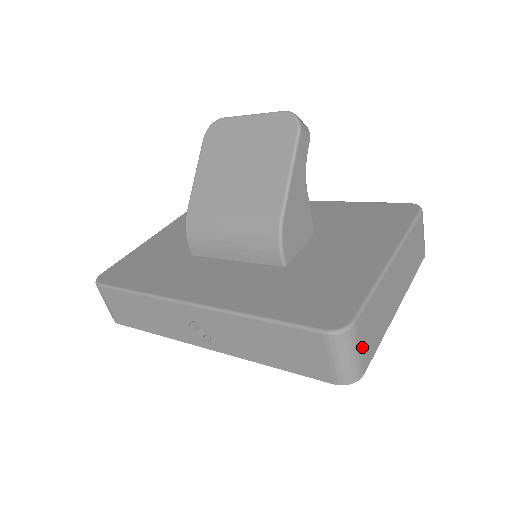
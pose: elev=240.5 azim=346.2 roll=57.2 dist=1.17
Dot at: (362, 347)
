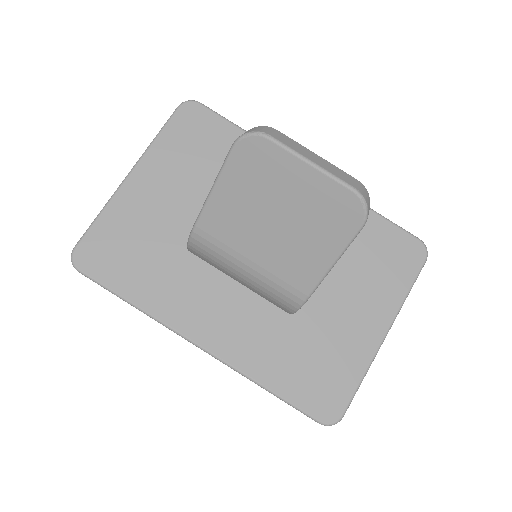
Dot at: occluded
